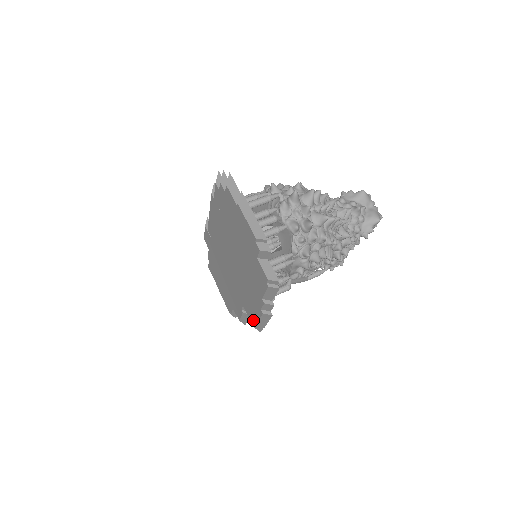
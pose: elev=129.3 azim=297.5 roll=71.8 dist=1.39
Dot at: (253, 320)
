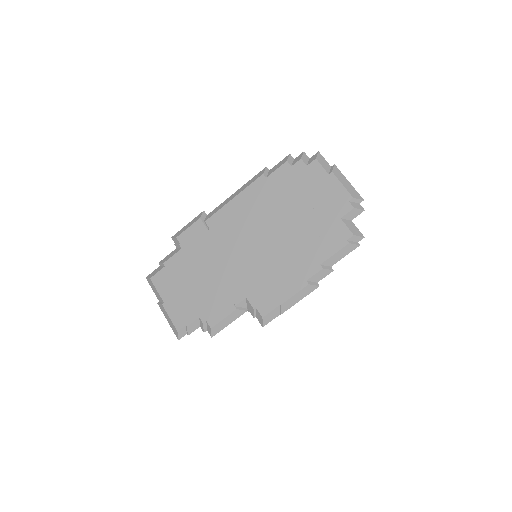
Dot at: (269, 306)
